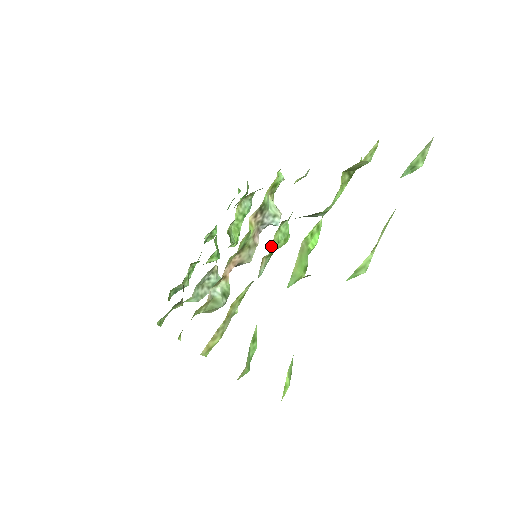
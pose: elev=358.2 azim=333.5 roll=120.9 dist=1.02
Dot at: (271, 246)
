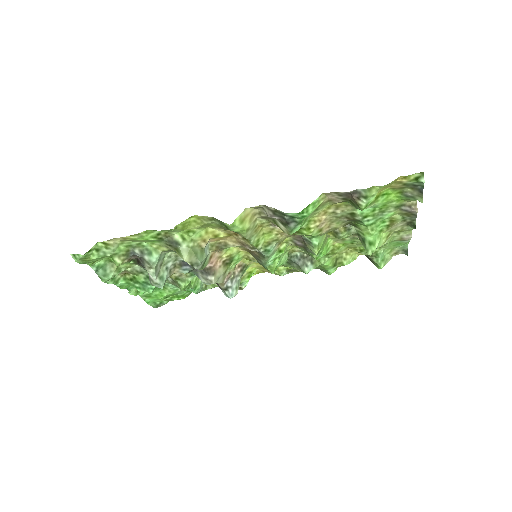
Dot at: (288, 244)
